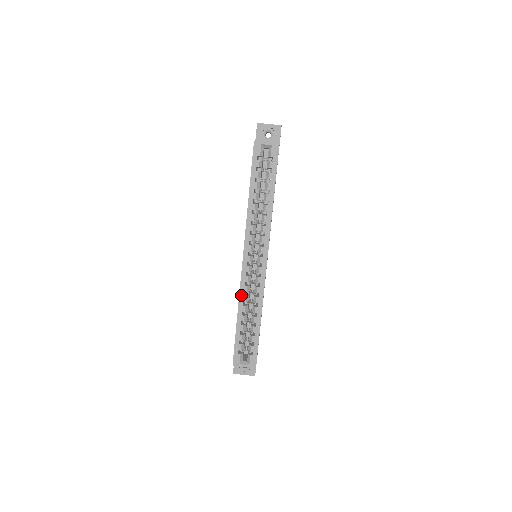
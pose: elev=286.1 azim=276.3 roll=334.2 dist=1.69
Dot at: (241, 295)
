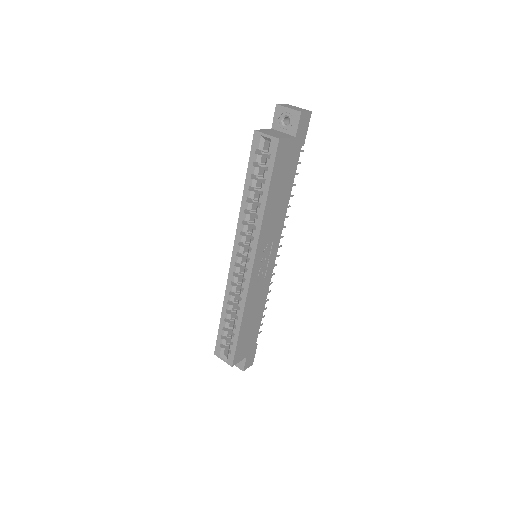
Dot at: (227, 292)
